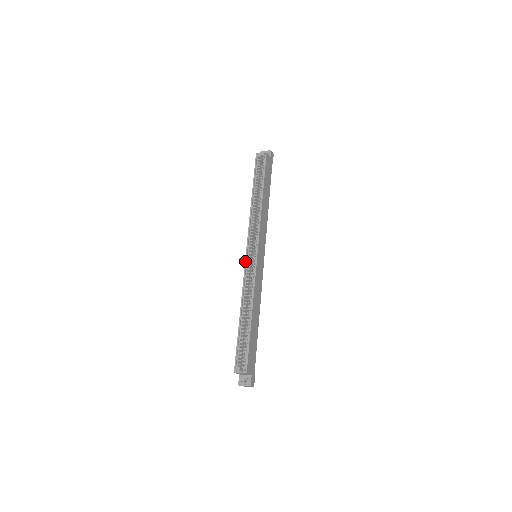
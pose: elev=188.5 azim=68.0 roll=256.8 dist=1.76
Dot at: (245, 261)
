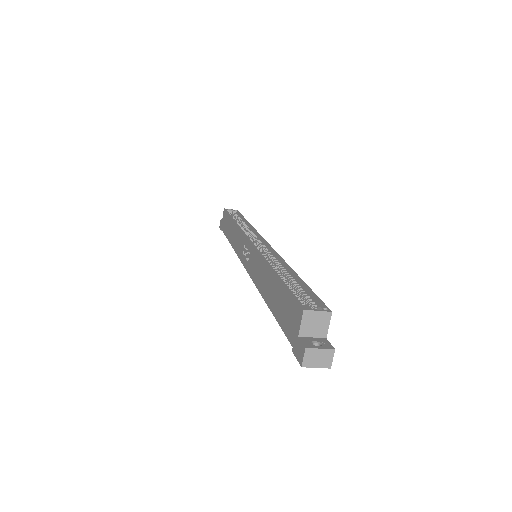
Dot at: (251, 243)
